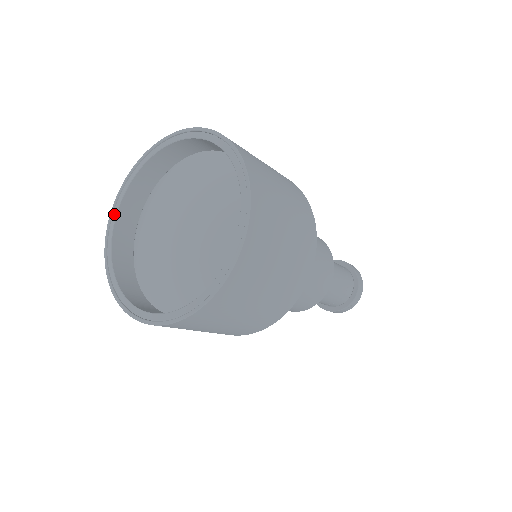
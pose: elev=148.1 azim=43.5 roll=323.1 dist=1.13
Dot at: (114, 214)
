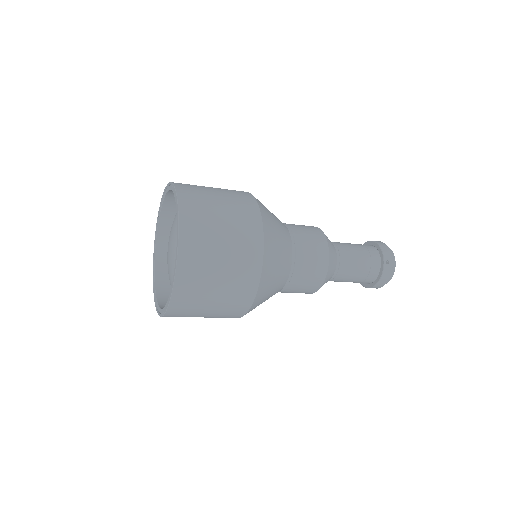
Dot at: (165, 192)
